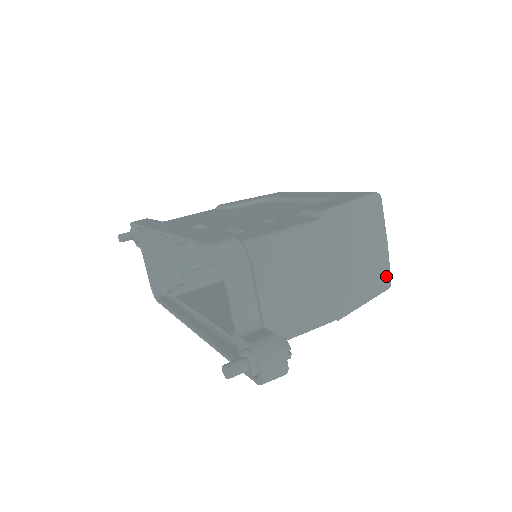
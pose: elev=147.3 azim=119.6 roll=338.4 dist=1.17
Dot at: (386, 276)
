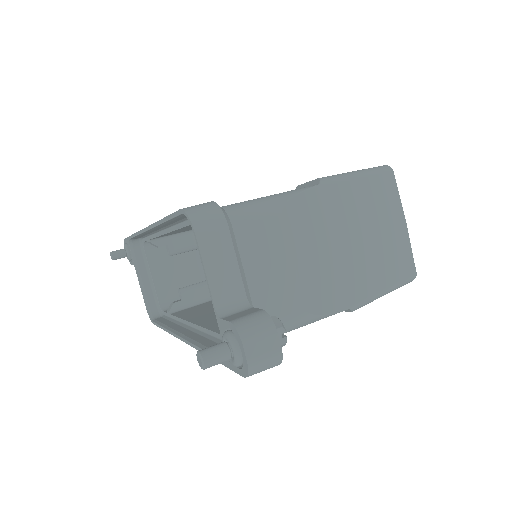
Dot at: (409, 263)
